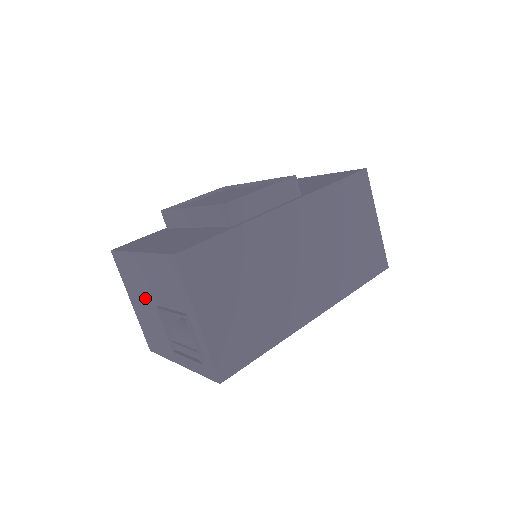
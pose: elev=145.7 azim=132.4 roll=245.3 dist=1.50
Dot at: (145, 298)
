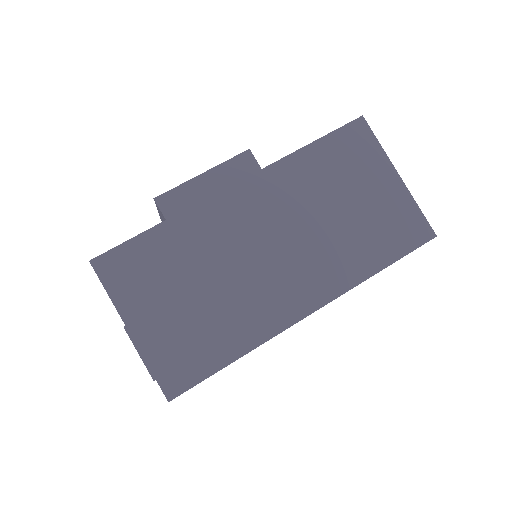
Dot at: occluded
